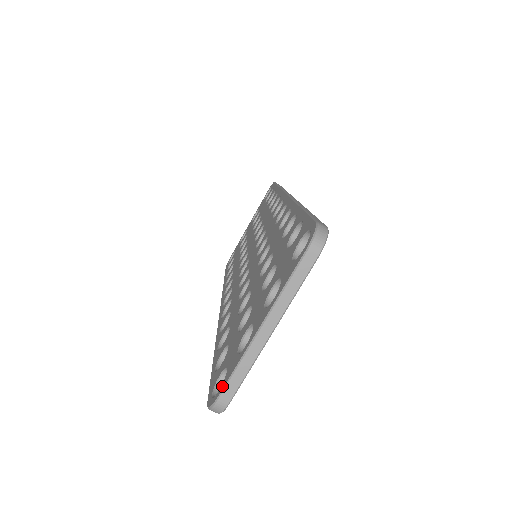
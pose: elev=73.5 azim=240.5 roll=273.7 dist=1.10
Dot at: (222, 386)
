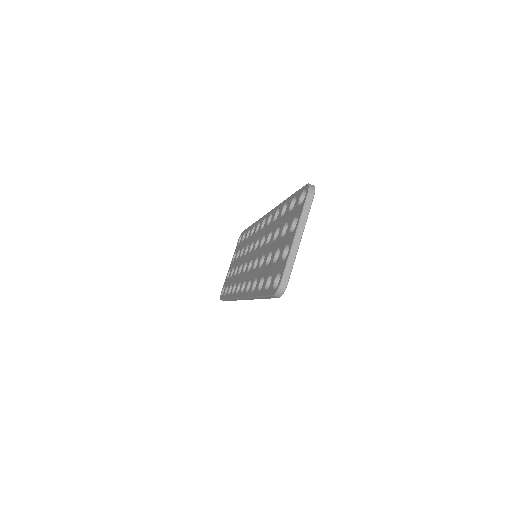
Dot at: (281, 276)
